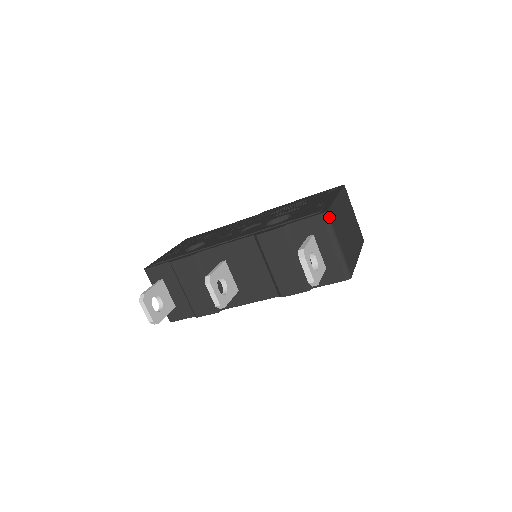
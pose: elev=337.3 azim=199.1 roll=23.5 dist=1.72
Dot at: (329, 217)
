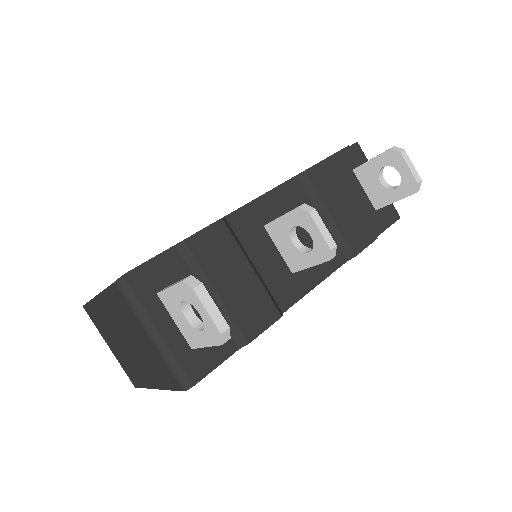
Dot at: occluded
